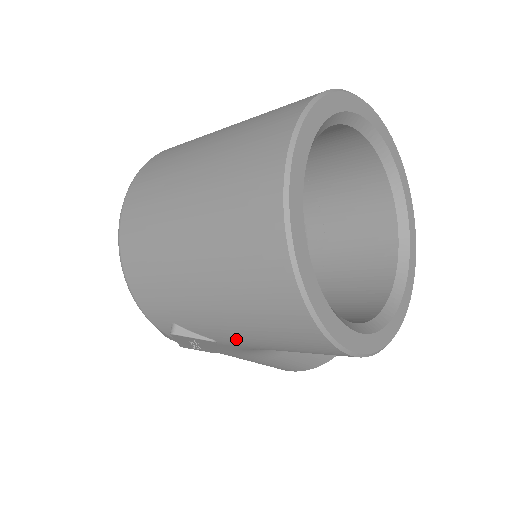
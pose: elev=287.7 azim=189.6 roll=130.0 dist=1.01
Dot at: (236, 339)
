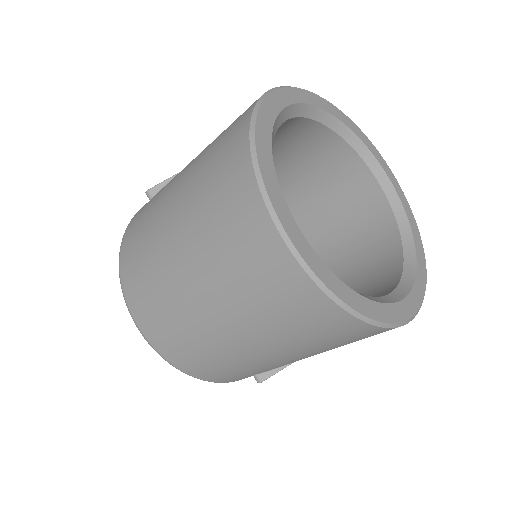
Dot at: occluded
